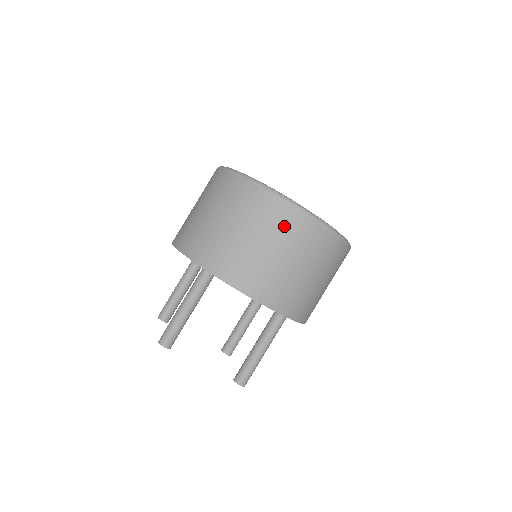
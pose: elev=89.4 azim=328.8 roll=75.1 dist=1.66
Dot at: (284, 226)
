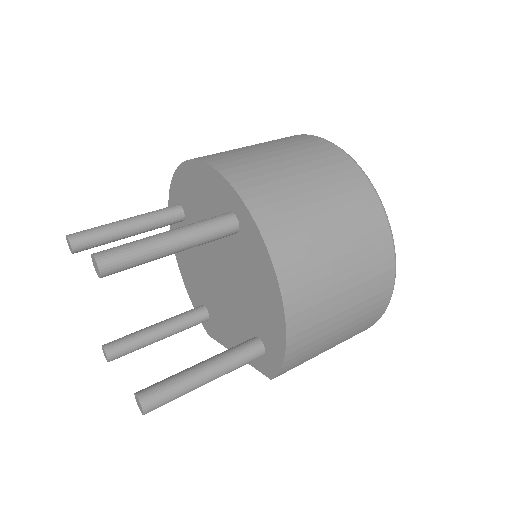
Dot at: occluded
